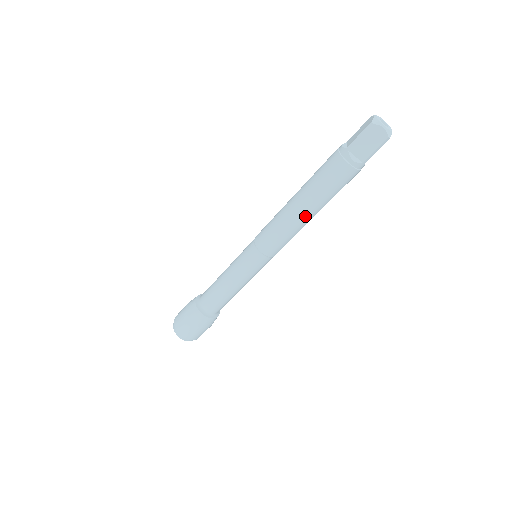
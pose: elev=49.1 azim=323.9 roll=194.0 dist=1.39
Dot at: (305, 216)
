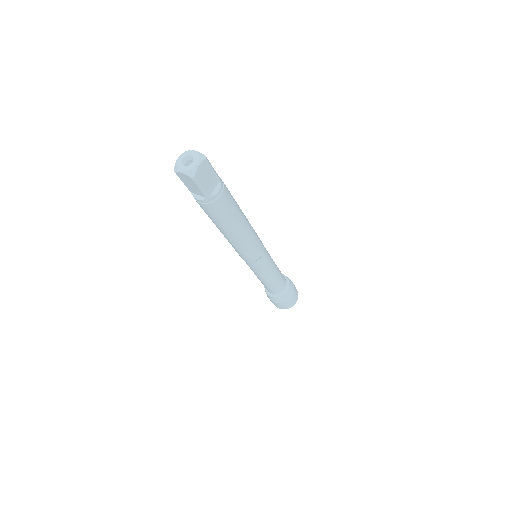
Dot at: (230, 237)
